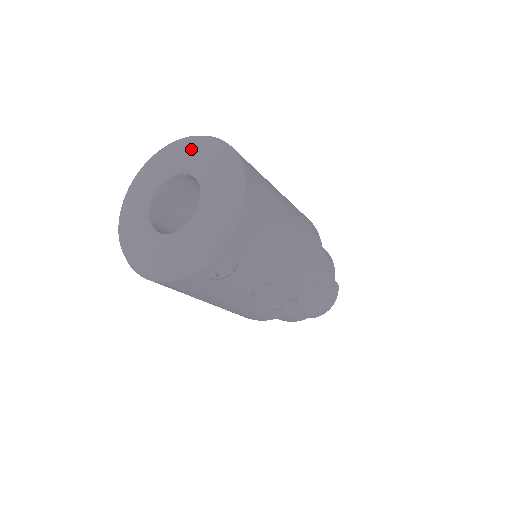
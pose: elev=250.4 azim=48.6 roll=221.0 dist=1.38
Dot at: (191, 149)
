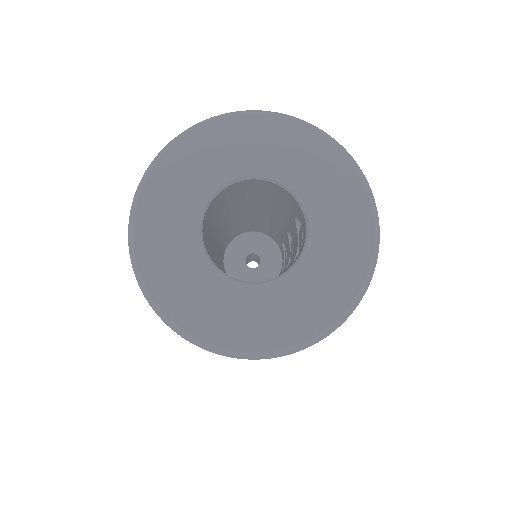
Dot at: (194, 156)
